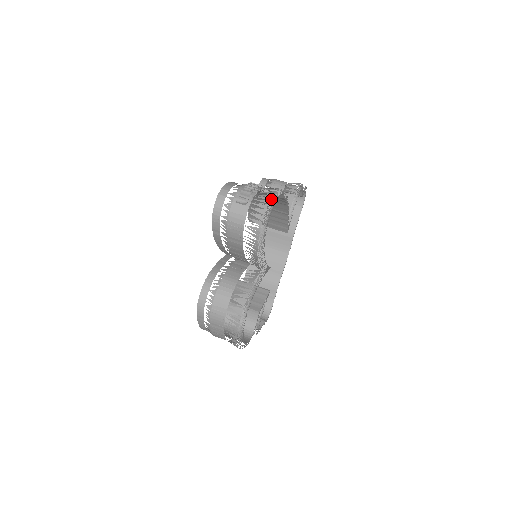
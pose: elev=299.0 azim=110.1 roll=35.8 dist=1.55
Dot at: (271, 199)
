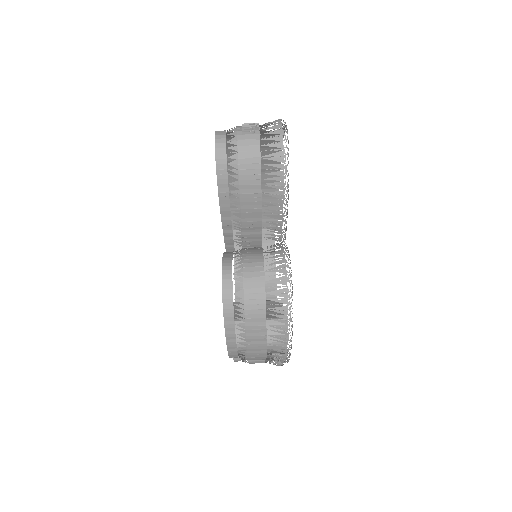
Dot at: (261, 167)
